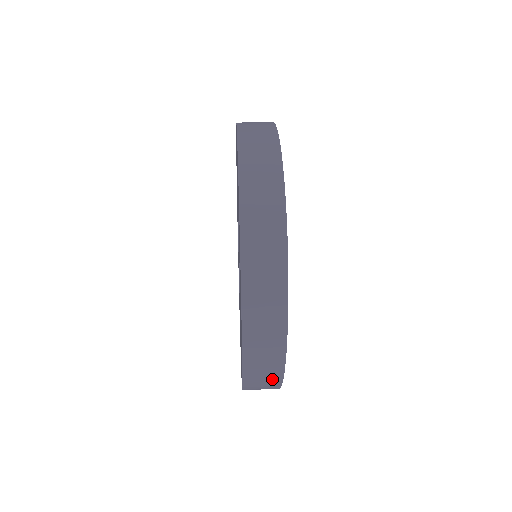
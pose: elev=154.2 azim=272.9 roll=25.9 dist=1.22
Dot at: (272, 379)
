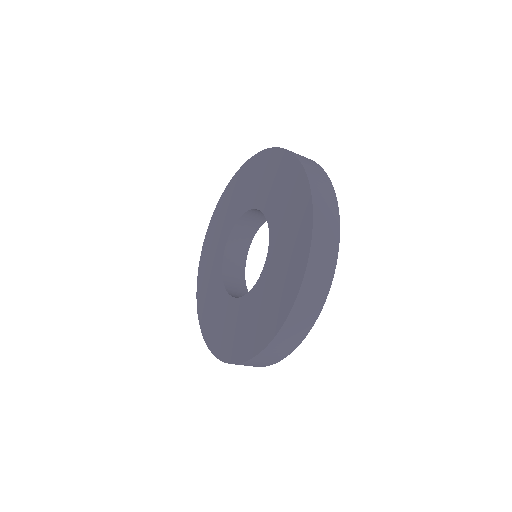
Dot at: (331, 201)
